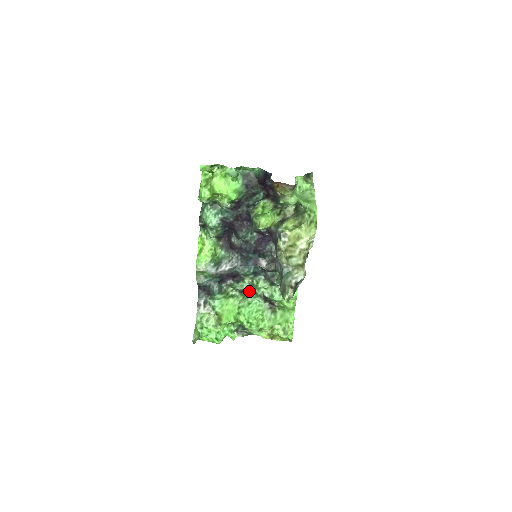
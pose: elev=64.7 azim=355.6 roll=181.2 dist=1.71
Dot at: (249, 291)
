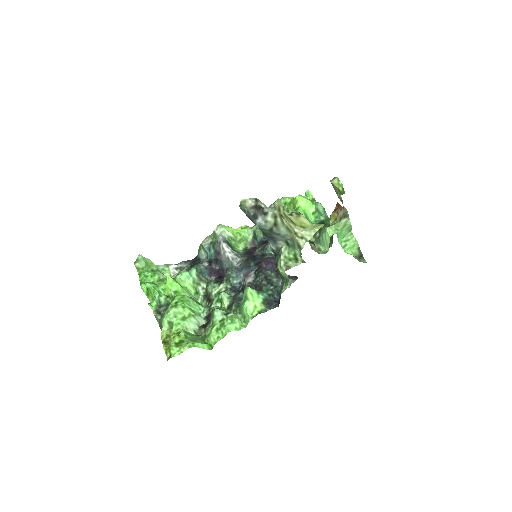
Dot at: (211, 299)
